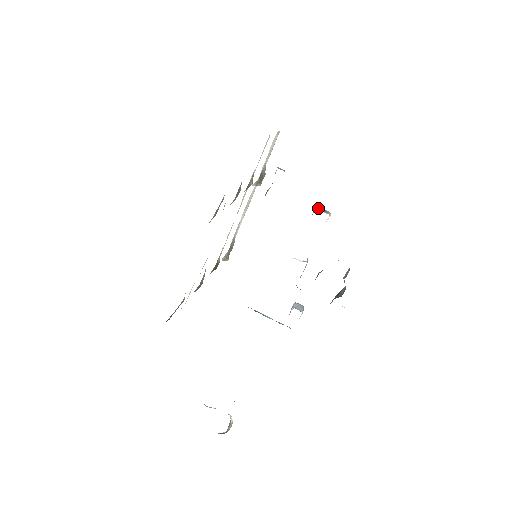
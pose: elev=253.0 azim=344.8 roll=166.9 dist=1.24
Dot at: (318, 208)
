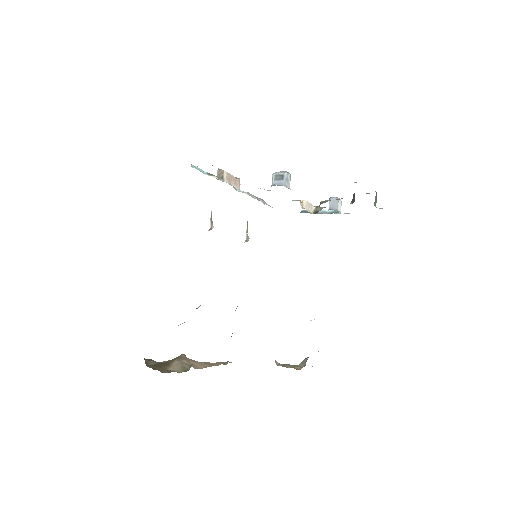
Dot at: (274, 179)
